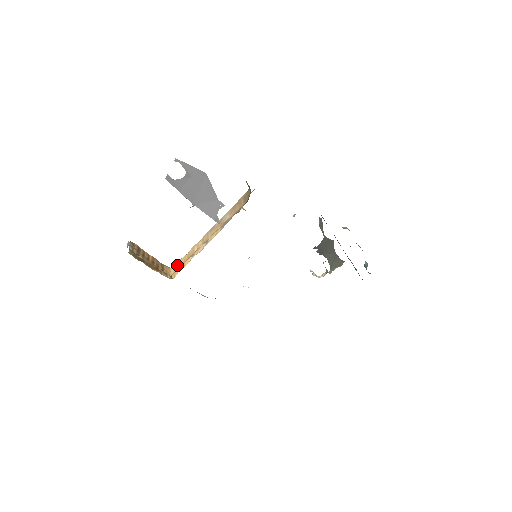
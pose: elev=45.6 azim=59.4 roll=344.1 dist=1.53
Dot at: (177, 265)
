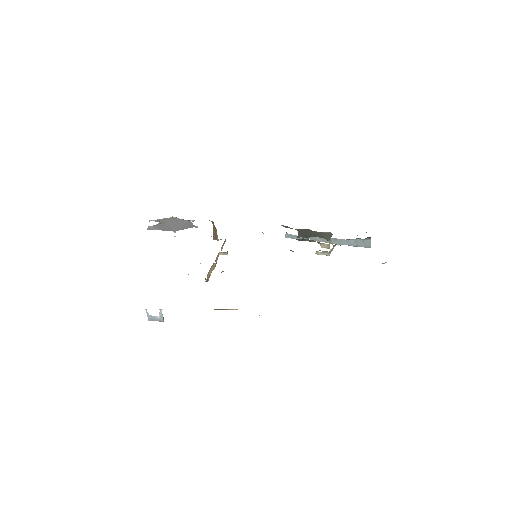
Dot at: occluded
